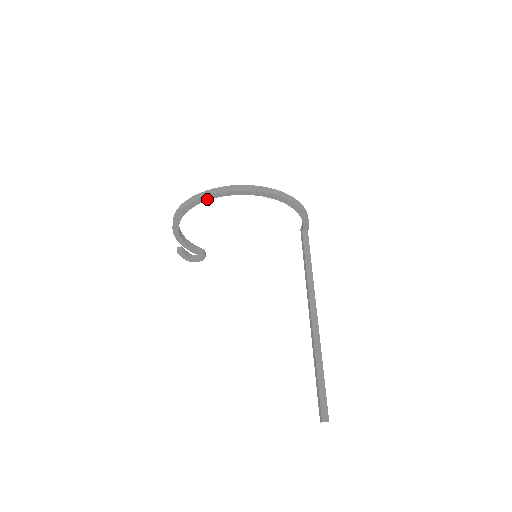
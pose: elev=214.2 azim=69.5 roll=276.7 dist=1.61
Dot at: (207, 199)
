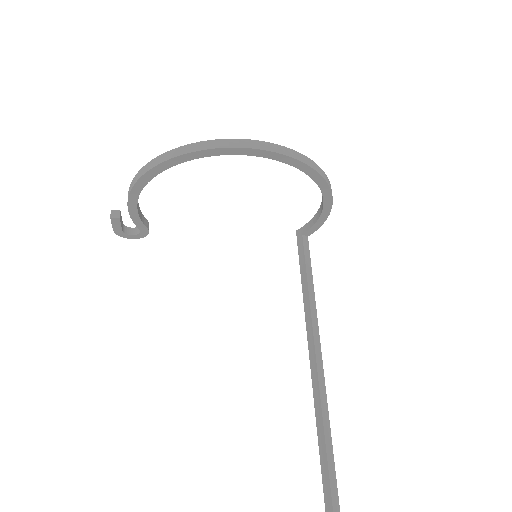
Dot at: (233, 152)
